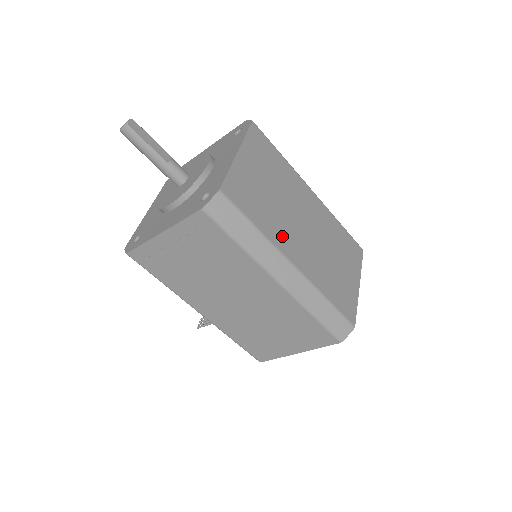
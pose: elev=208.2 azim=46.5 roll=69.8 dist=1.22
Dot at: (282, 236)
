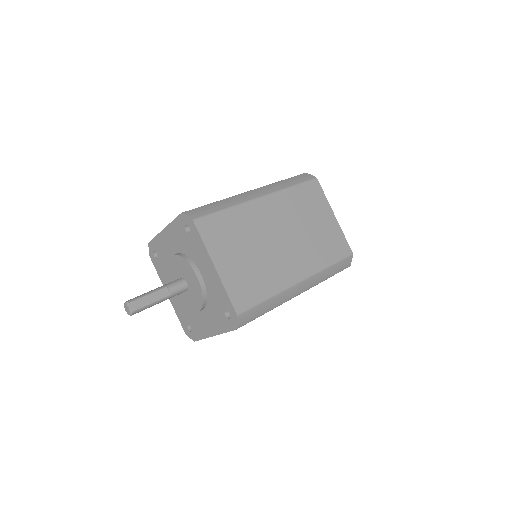
Dot at: (281, 275)
